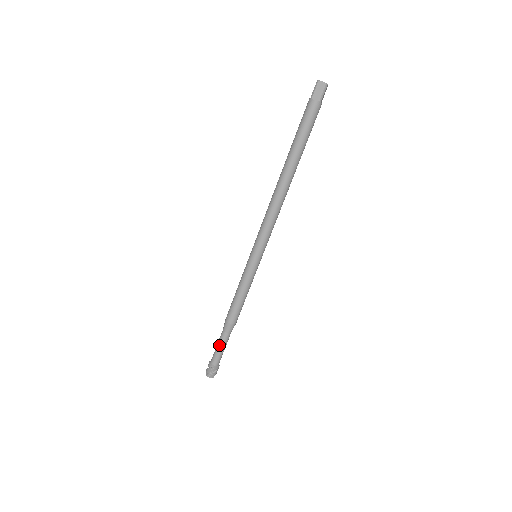
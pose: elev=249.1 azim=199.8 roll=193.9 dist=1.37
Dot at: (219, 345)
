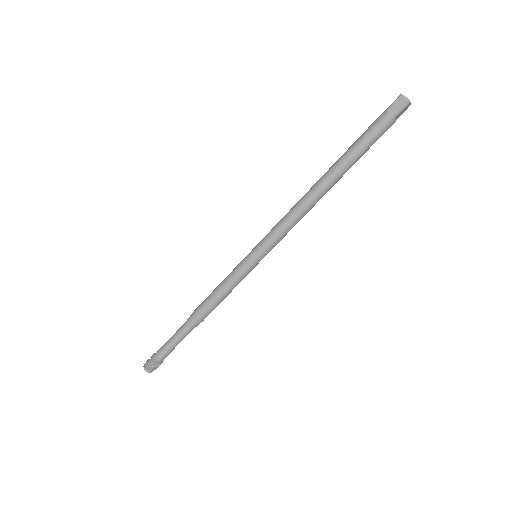
Dot at: (173, 338)
